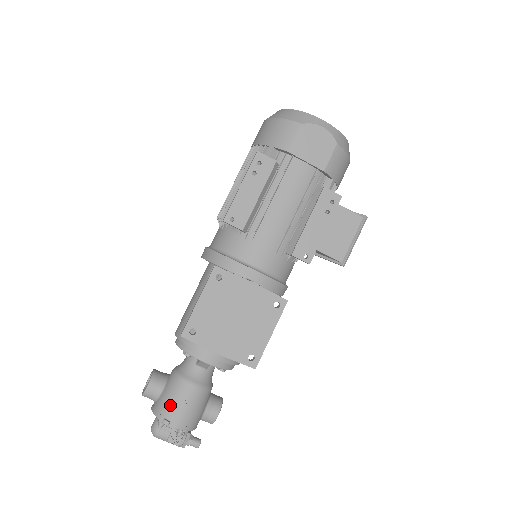
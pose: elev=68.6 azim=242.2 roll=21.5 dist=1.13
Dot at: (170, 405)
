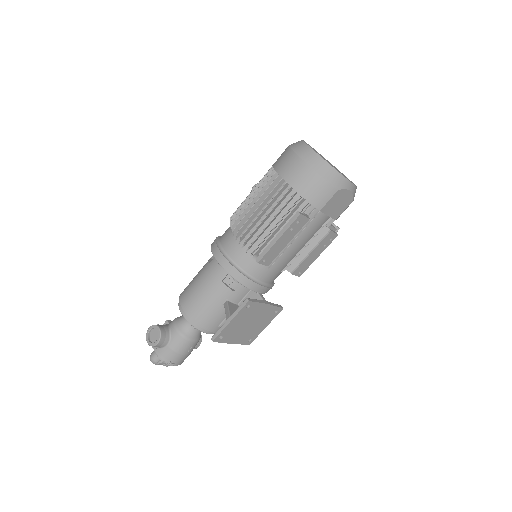
Dot at: (176, 355)
